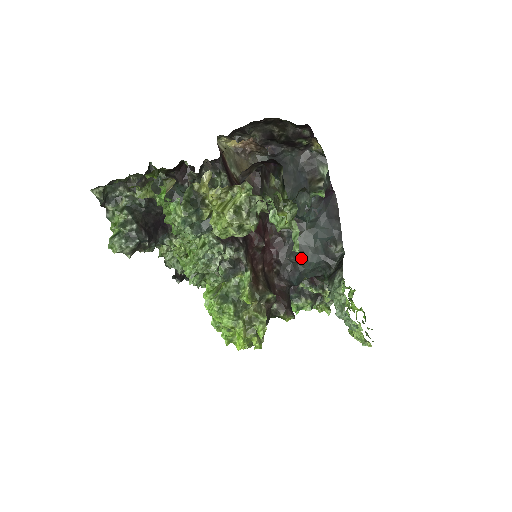
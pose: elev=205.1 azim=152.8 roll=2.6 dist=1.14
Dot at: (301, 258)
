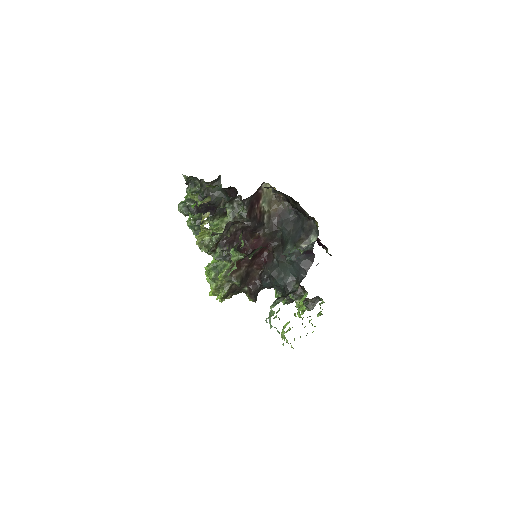
Dot at: (274, 275)
